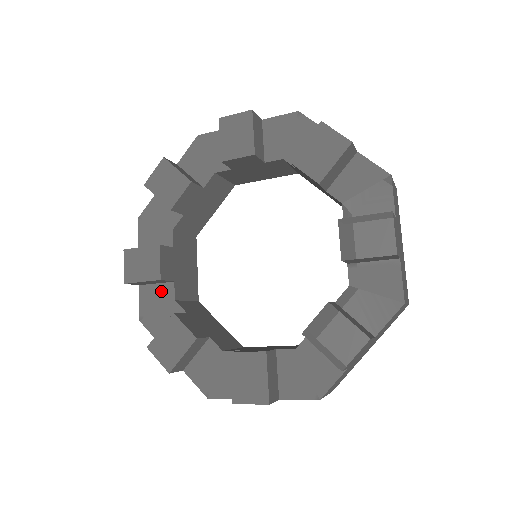
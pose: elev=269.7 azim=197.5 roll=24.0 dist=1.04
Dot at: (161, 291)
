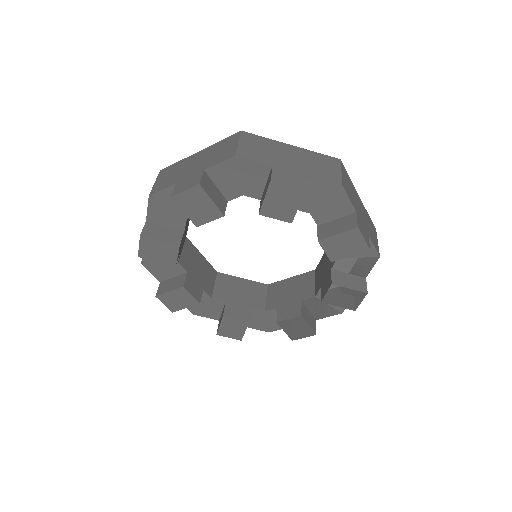
Dot at: occluded
